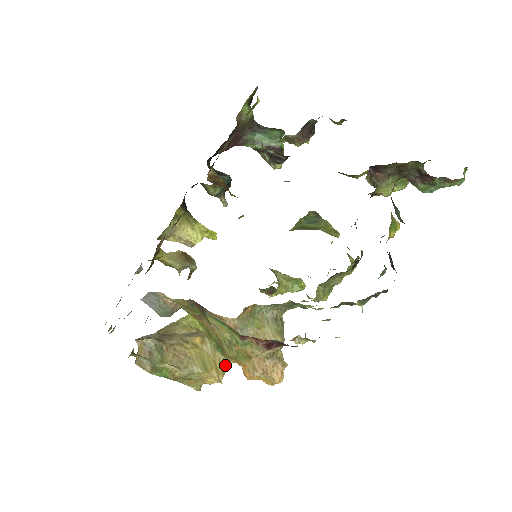
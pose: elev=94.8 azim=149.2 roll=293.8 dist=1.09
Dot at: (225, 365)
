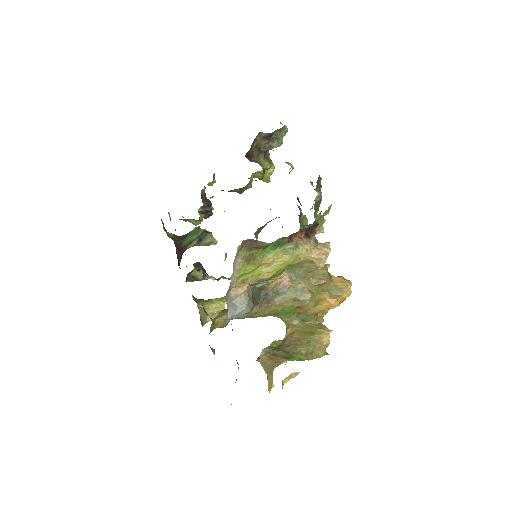
Dot at: (320, 324)
